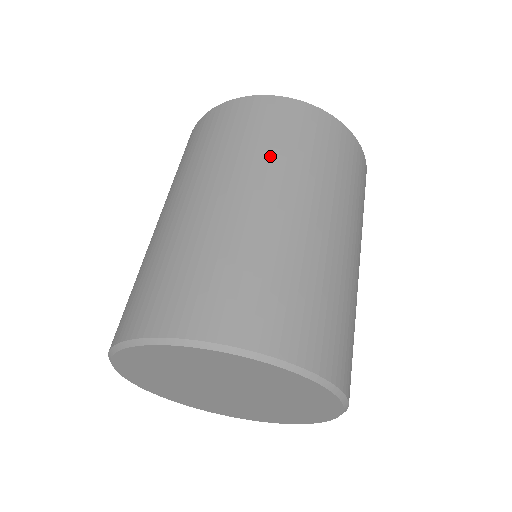
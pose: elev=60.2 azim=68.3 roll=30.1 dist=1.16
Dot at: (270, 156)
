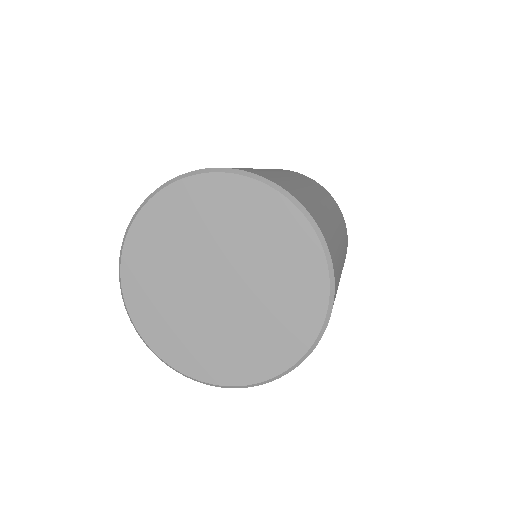
Dot at: occluded
